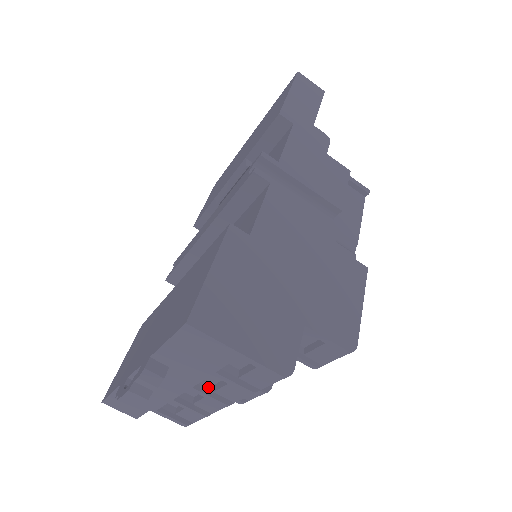
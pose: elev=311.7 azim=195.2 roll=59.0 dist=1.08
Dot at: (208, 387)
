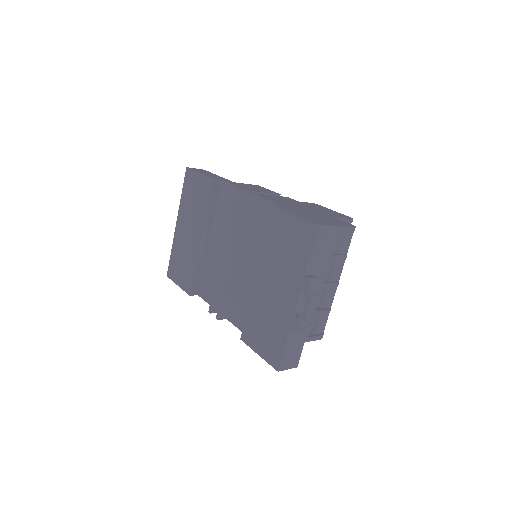
Dot at: (326, 281)
